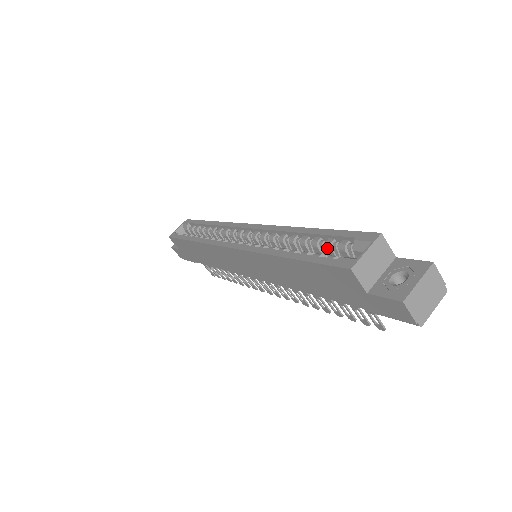
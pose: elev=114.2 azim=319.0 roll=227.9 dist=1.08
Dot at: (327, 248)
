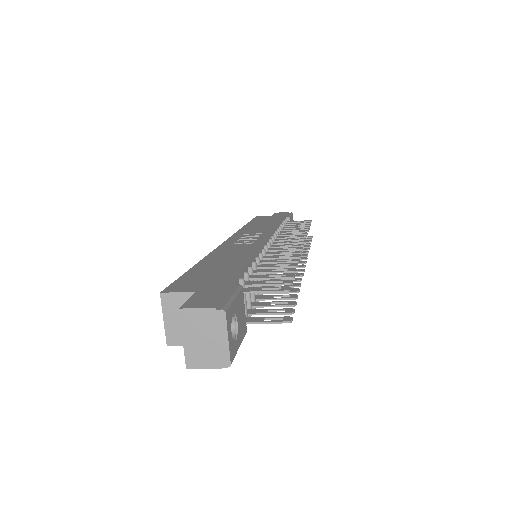
Dot at: occluded
